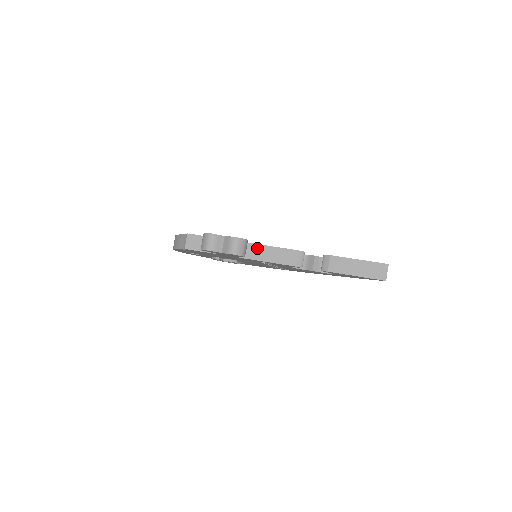
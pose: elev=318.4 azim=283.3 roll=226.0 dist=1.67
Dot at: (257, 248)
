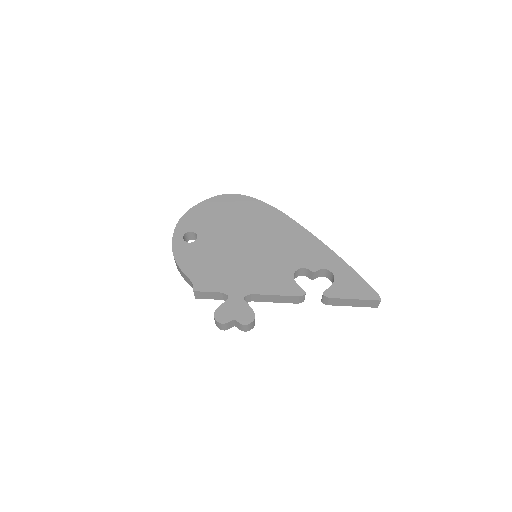
Dot at: (262, 297)
